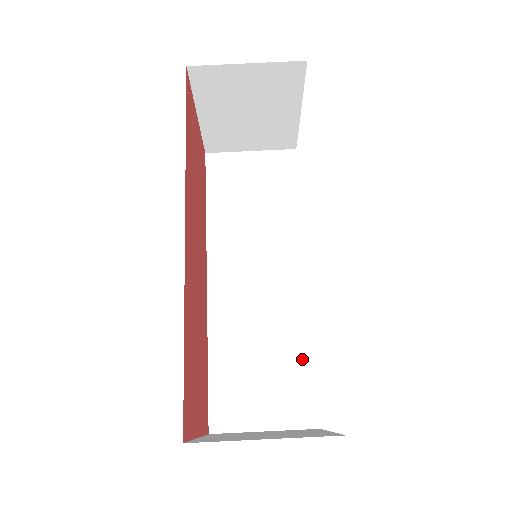
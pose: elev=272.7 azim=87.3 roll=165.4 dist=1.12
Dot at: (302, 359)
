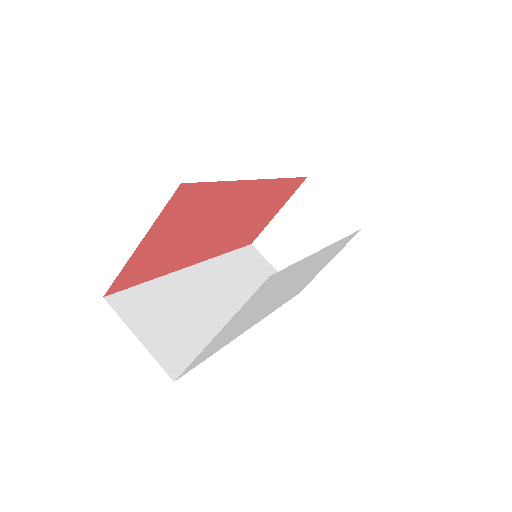
Dot at: occluded
